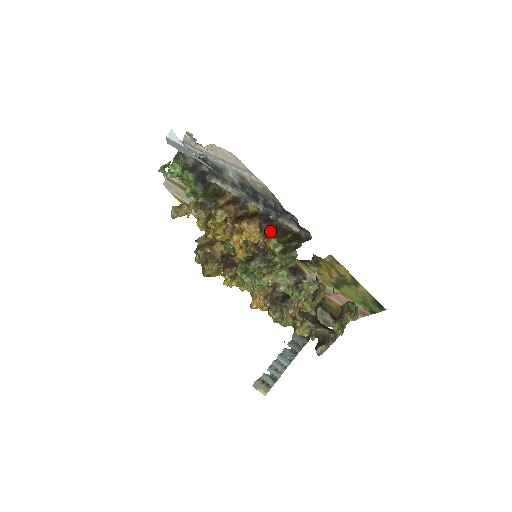
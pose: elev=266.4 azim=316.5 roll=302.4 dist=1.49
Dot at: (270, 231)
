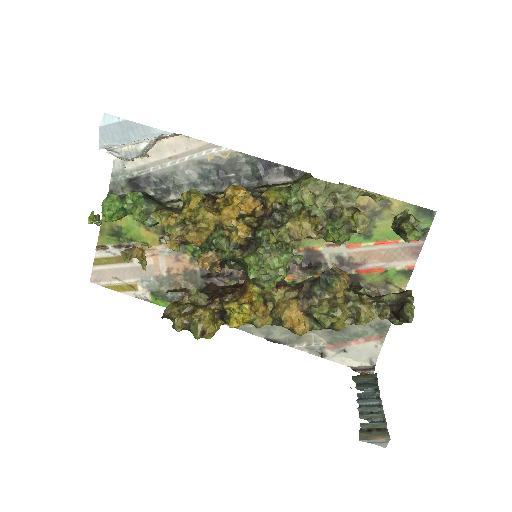
Dot at: (261, 194)
